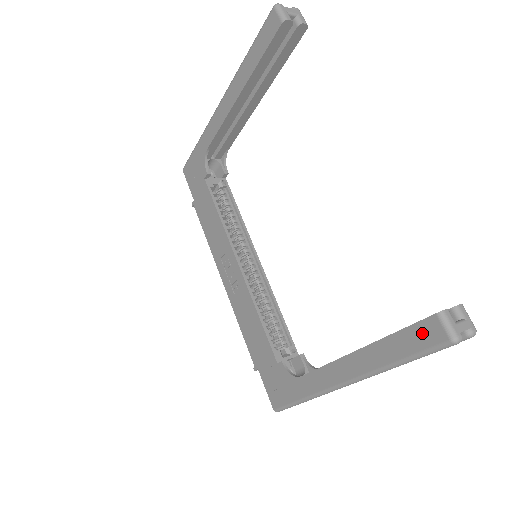
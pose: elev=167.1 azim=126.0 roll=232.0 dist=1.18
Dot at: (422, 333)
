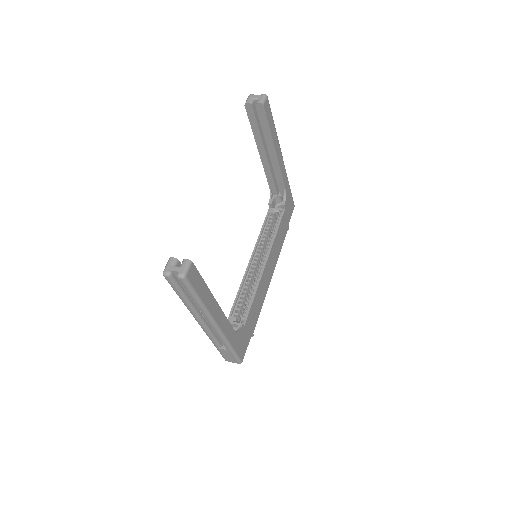
Dot at: occluded
